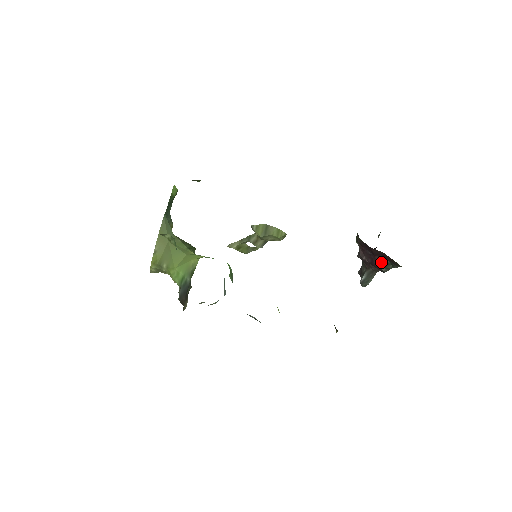
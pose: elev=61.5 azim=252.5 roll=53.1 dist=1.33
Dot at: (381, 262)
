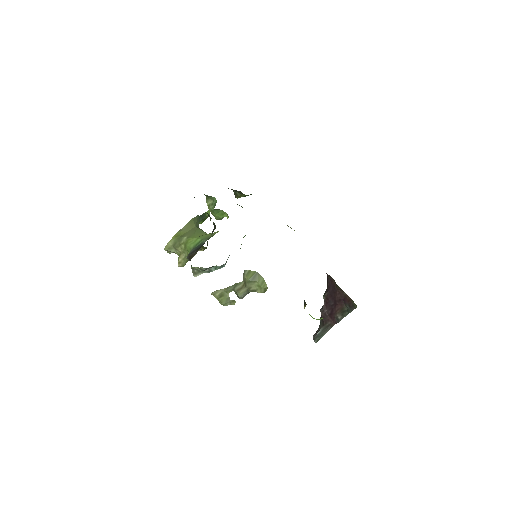
Dot at: (339, 310)
